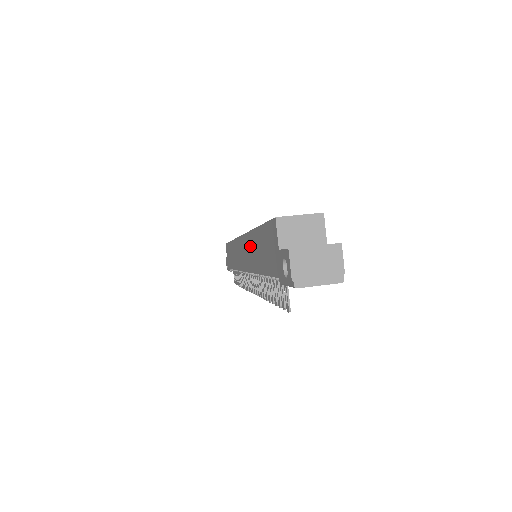
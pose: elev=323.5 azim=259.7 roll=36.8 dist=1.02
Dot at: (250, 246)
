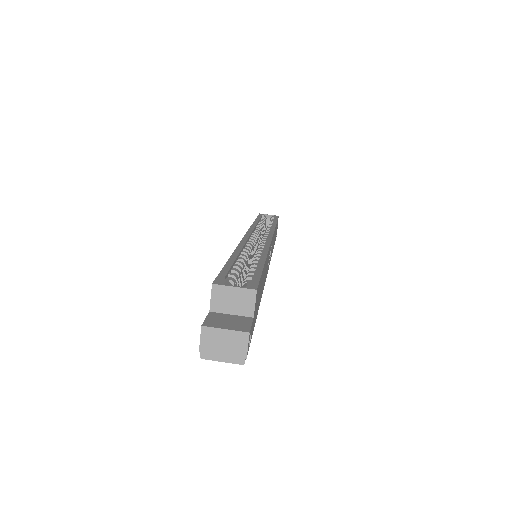
Dot at: occluded
